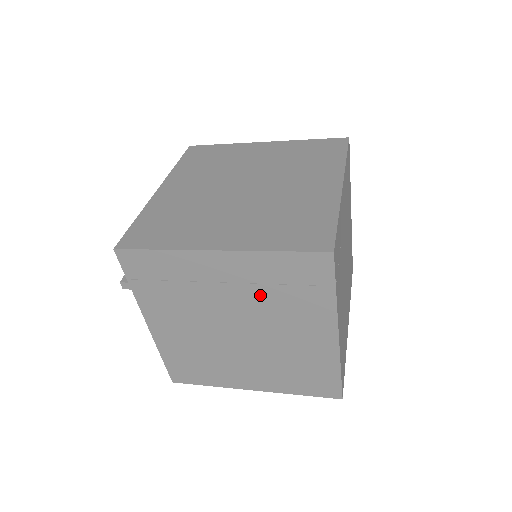
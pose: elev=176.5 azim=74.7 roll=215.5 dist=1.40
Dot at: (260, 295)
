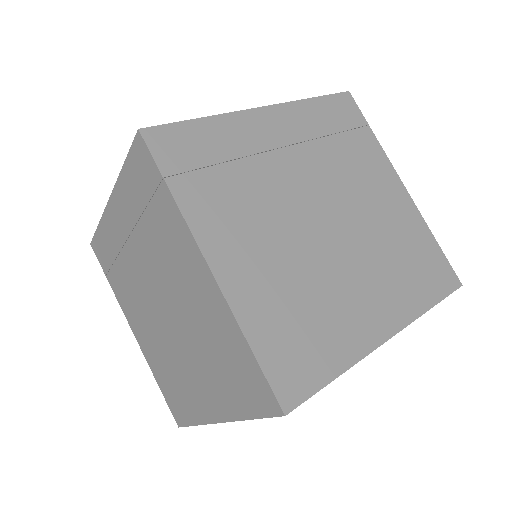
Dot at: (145, 239)
